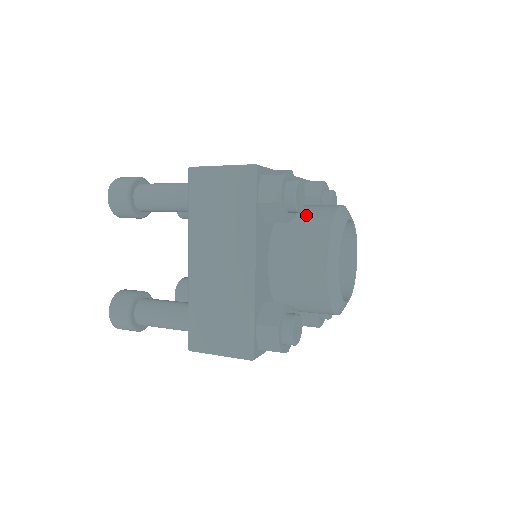
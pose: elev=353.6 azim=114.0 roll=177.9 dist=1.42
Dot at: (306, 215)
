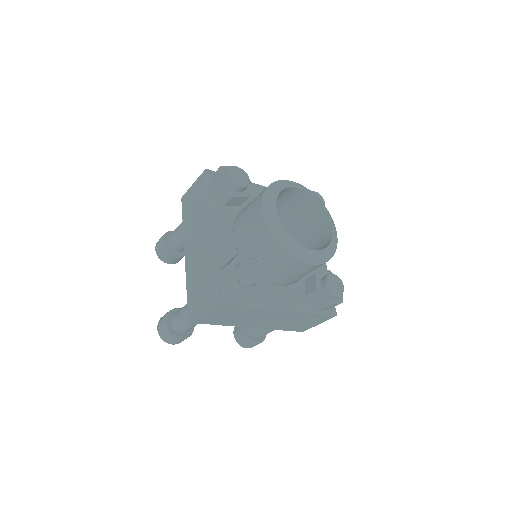
Dot at: occluded
